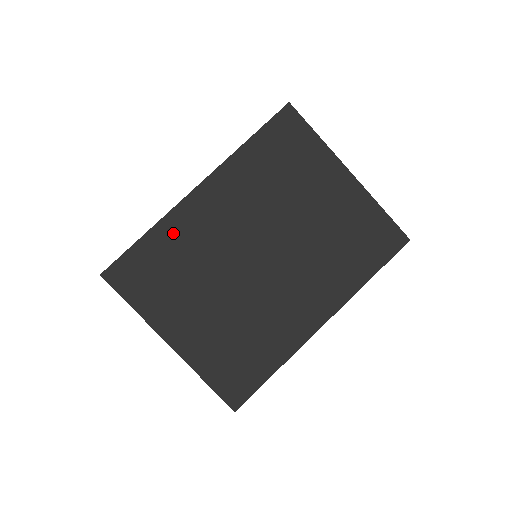
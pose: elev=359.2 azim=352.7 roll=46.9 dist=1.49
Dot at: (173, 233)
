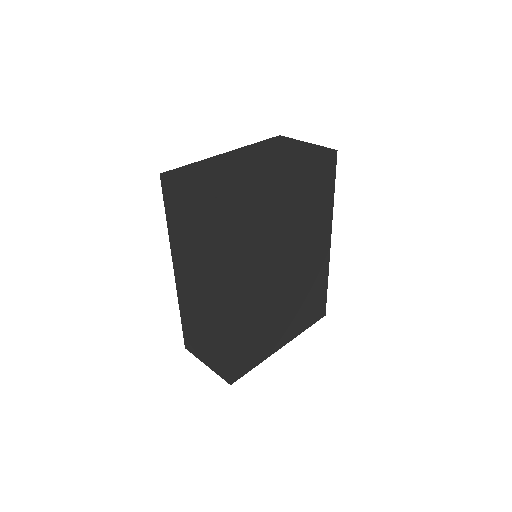
Dot at: (238, 330)
